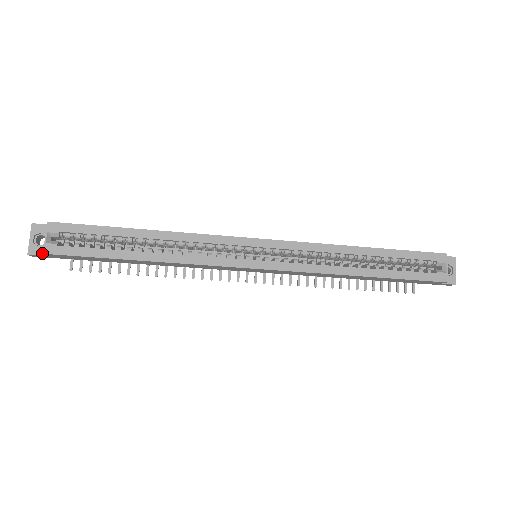
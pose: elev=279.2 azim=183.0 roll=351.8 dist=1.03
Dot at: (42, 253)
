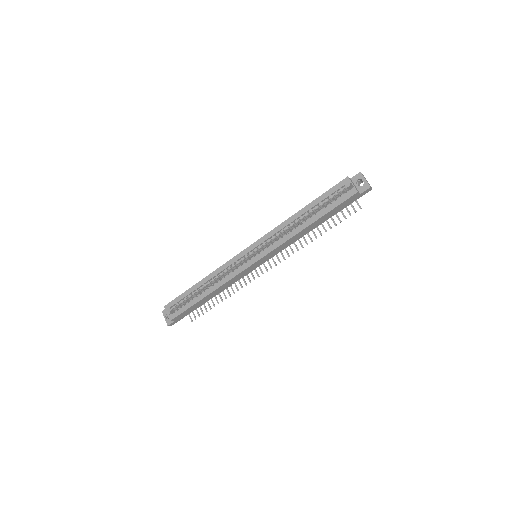
Dot at: (172, 321)
